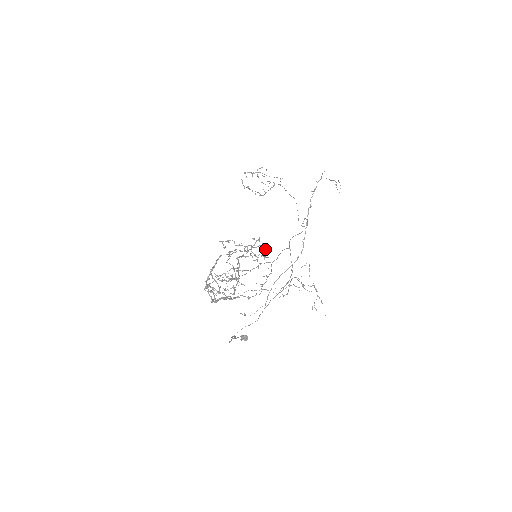
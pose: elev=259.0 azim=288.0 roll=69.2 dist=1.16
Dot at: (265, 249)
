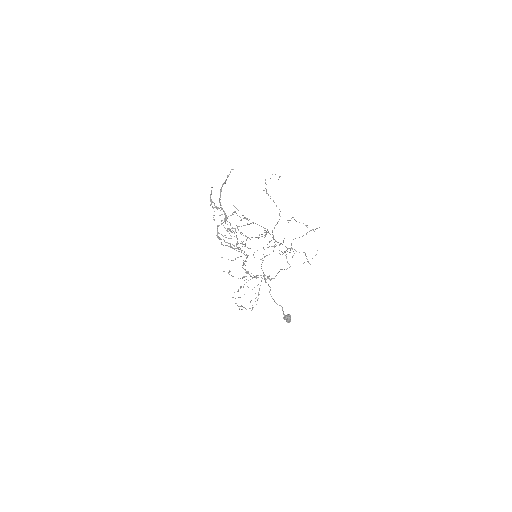
Dot at: (267, 277)
